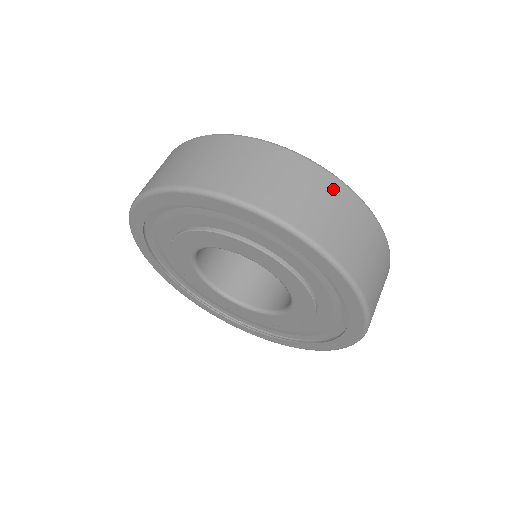
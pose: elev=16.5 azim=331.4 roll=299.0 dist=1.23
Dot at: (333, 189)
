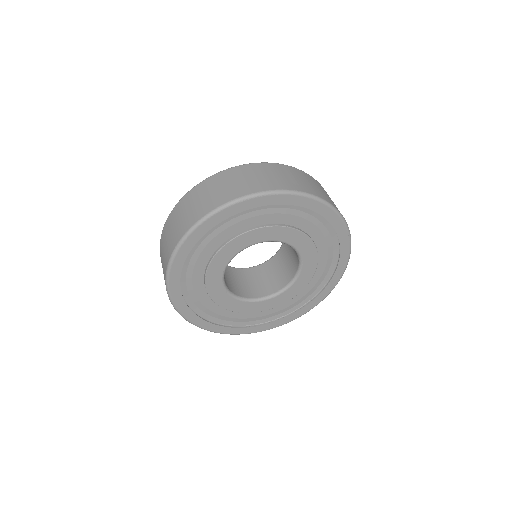
Dot at: (251, 169)
